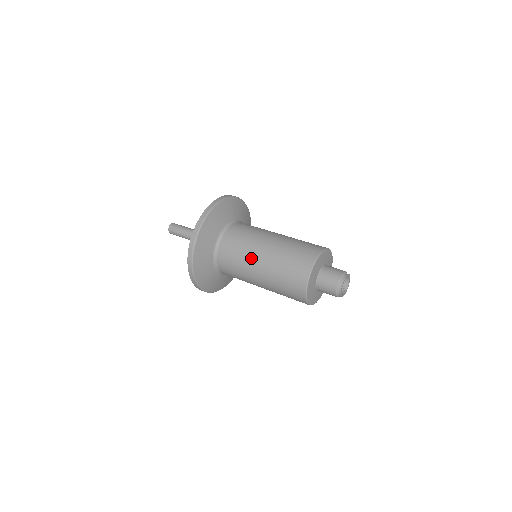
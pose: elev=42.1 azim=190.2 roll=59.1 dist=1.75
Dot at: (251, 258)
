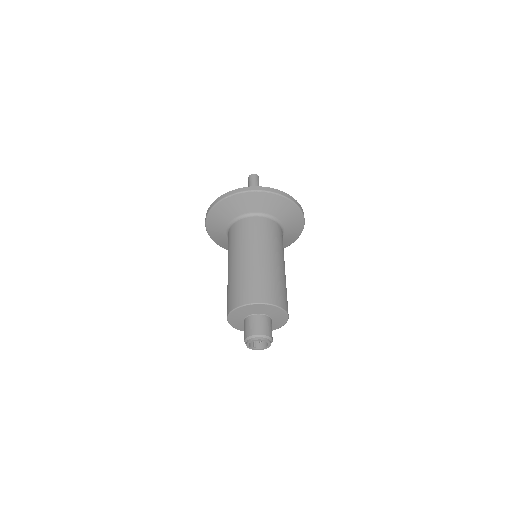
Dot at: (248, 248)
